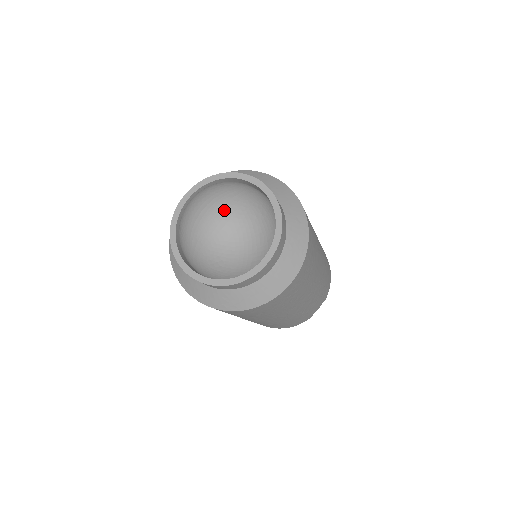
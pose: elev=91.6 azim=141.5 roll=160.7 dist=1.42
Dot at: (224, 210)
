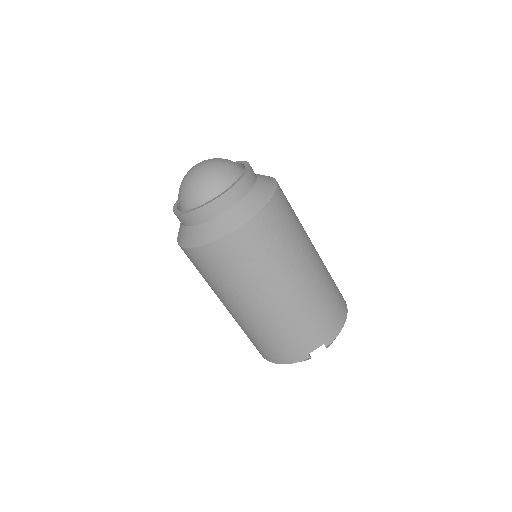
Dot at: (205, 162)
